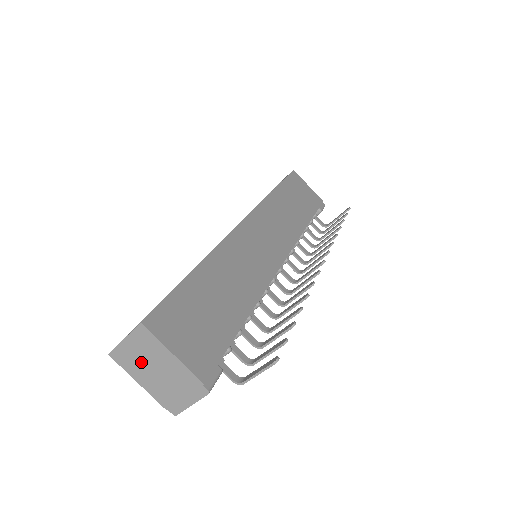
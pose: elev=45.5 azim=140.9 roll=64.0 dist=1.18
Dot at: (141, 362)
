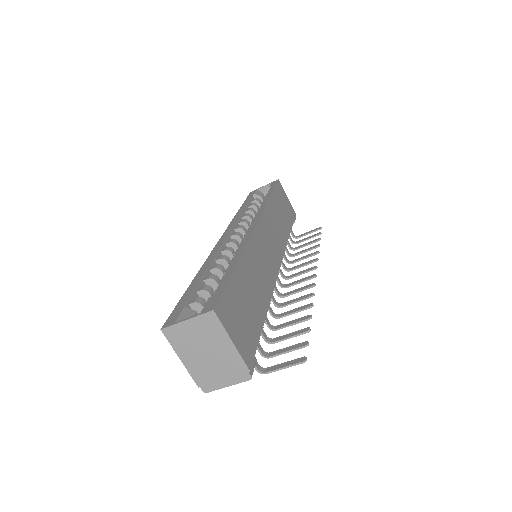
Dot at: (194, 342)
